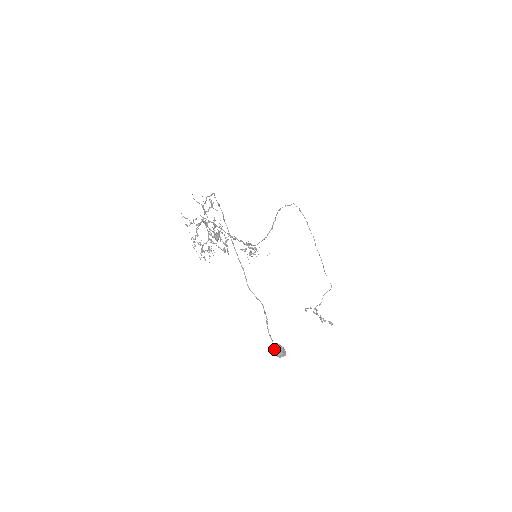
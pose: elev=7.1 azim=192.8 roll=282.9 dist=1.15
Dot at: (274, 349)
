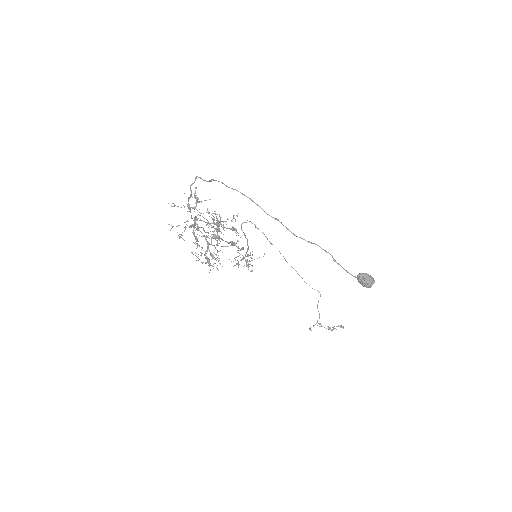
Dot at: (361, 280)
